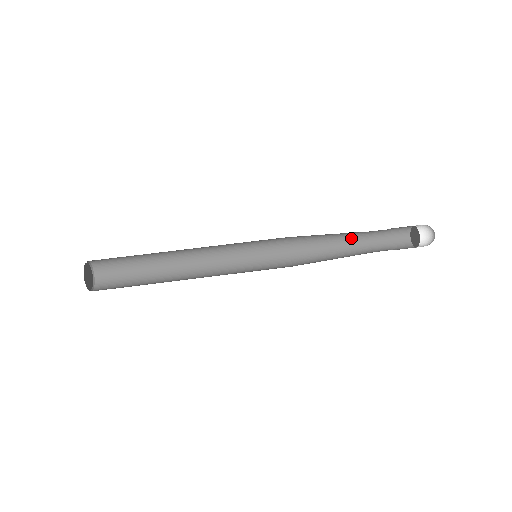
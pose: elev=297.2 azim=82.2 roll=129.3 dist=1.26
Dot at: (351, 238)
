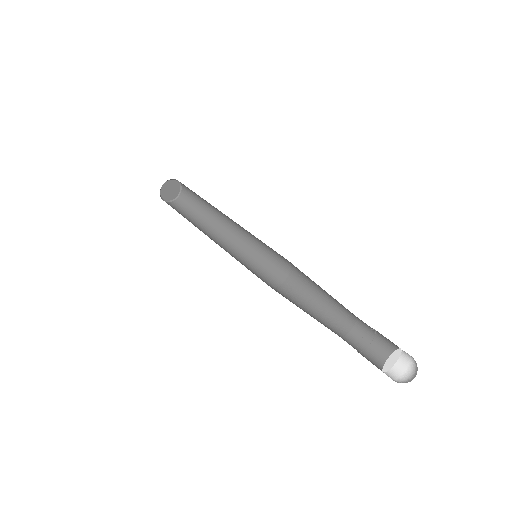
Dot at: (340, 309)
